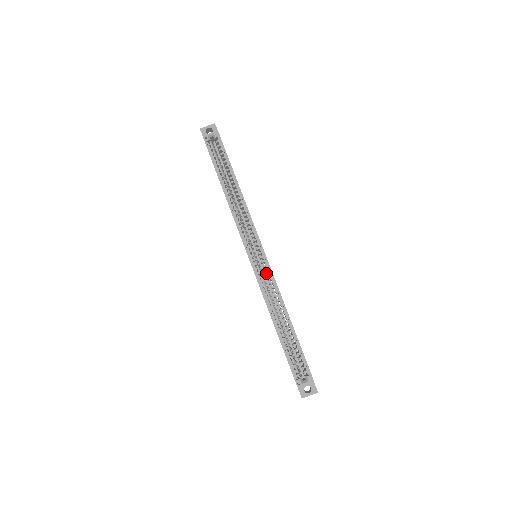
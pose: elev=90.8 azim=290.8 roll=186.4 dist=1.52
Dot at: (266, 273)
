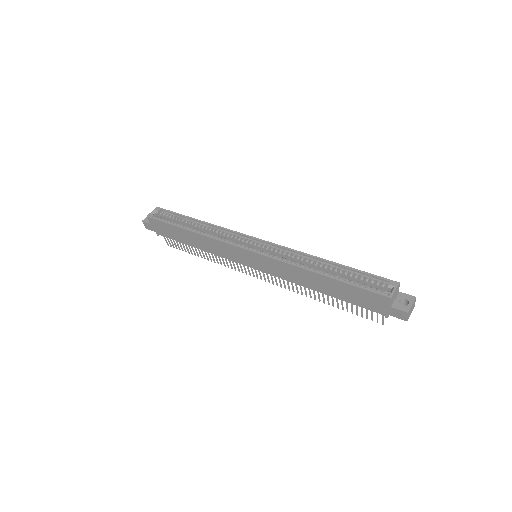
Dot at: occluded
